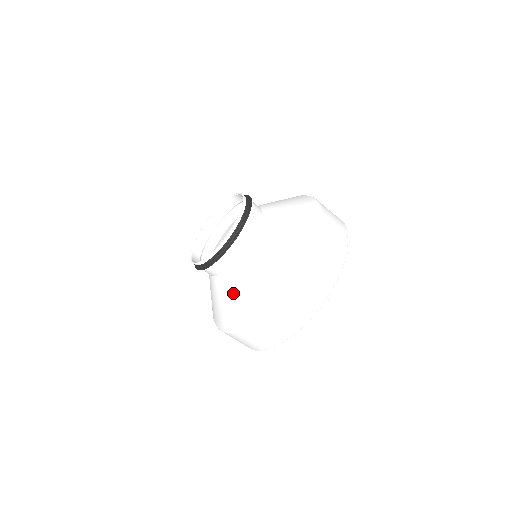
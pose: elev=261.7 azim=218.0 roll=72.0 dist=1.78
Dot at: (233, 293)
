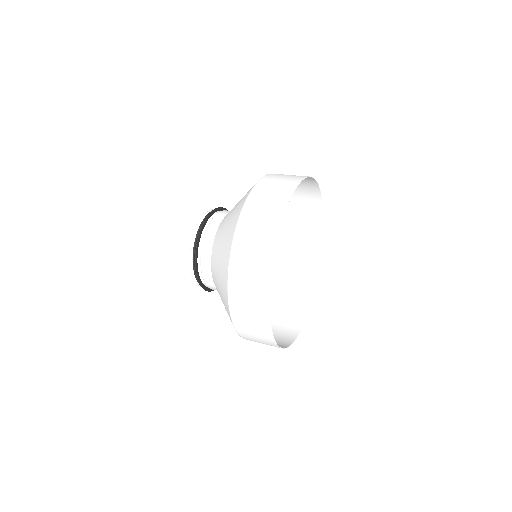
Dot at: (219, 246)
